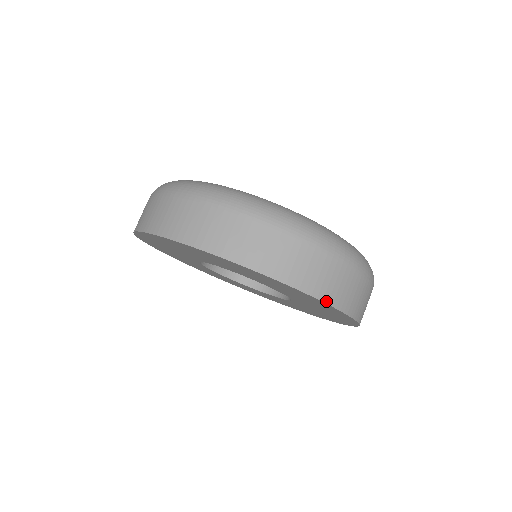
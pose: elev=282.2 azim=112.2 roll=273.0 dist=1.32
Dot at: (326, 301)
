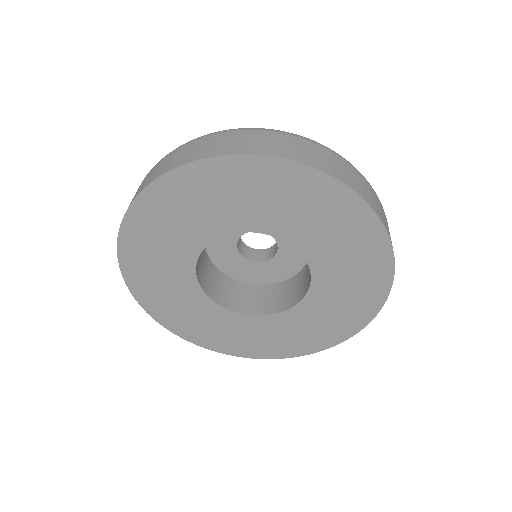
Dot at: (356, 192)
